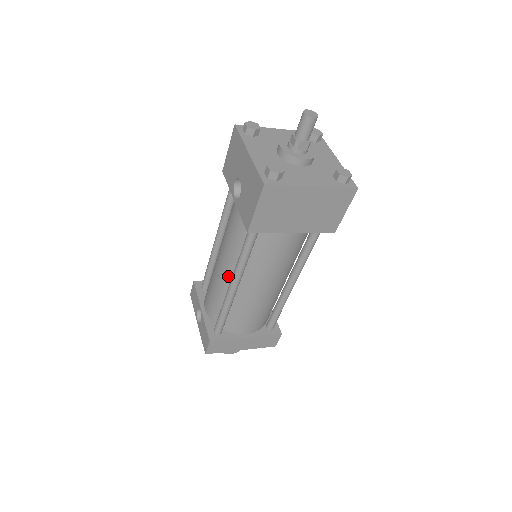
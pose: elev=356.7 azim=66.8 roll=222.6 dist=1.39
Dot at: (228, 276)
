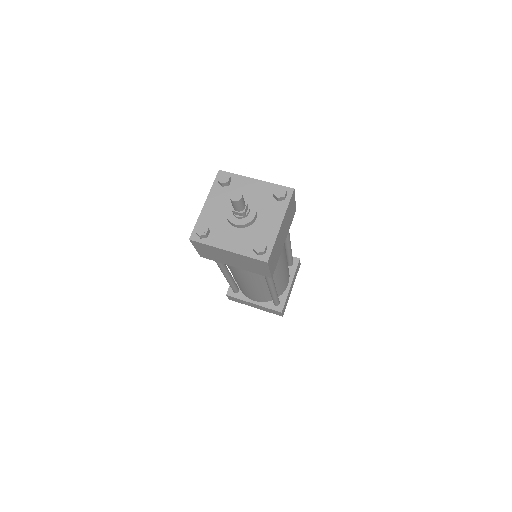
Dot at: occluded
